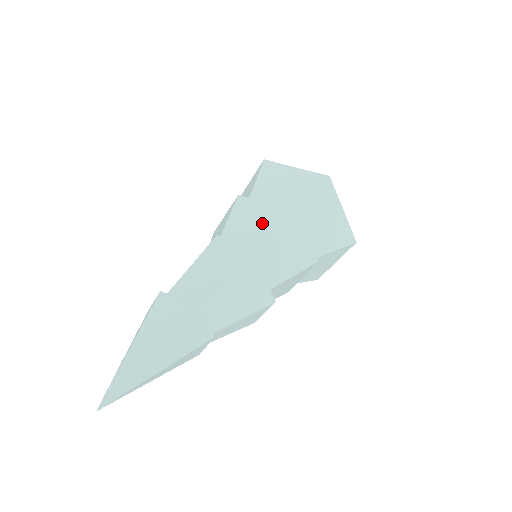
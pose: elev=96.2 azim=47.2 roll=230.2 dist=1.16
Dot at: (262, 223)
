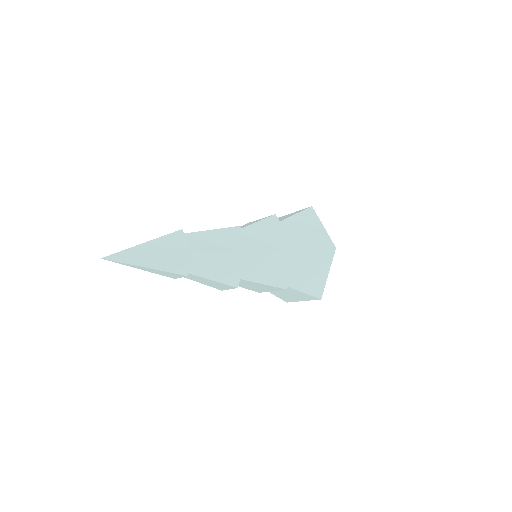
Dot at: (271, 240)
